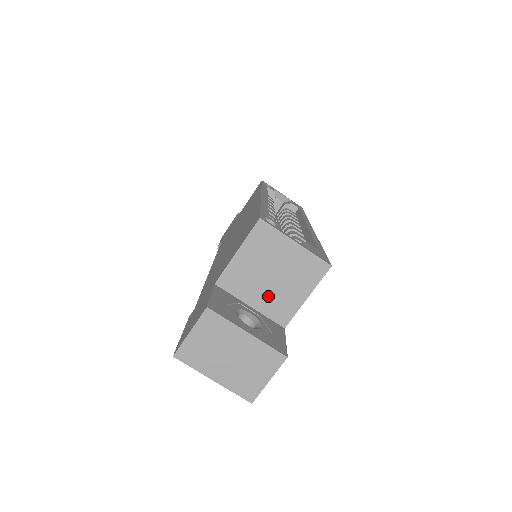
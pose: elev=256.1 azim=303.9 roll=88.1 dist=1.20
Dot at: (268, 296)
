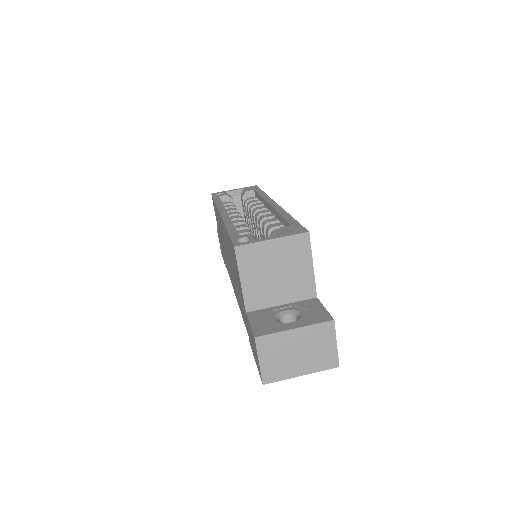
Dot at: (287, 288)
